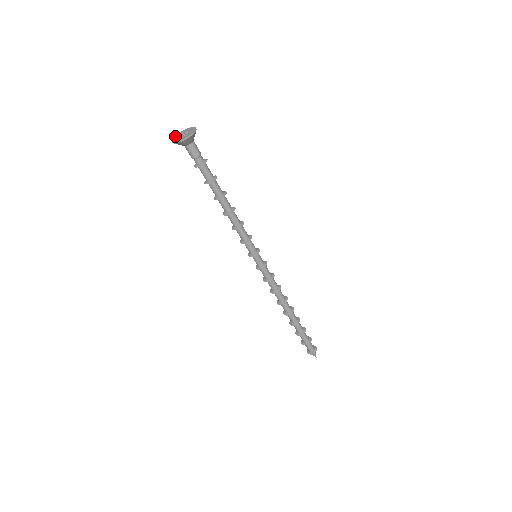
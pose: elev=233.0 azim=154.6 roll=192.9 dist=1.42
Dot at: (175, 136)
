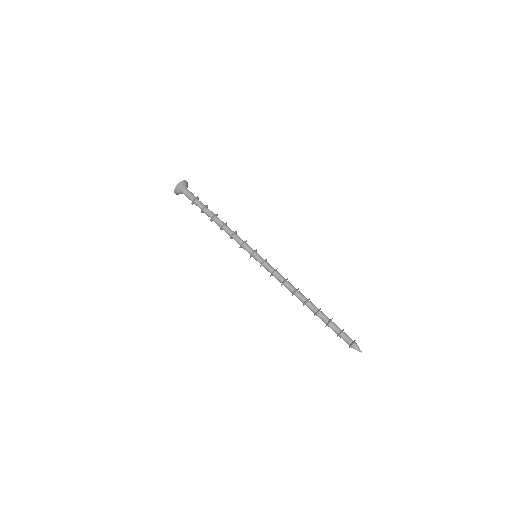
Dot at: (176, 193)
